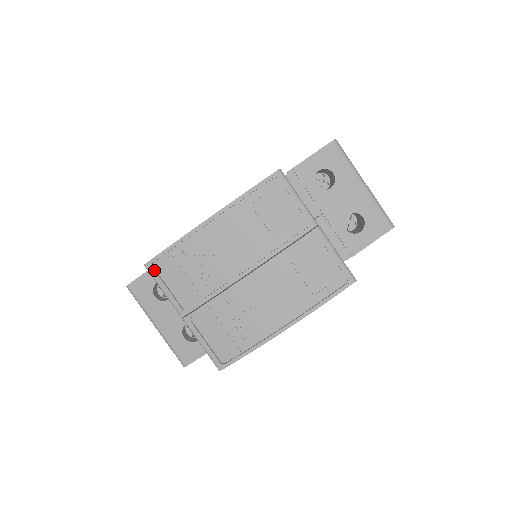
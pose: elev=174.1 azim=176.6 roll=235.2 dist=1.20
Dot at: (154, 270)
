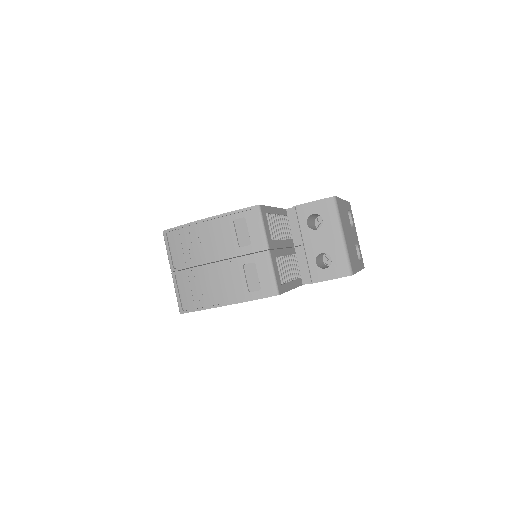
Dot at: (166, 237)
